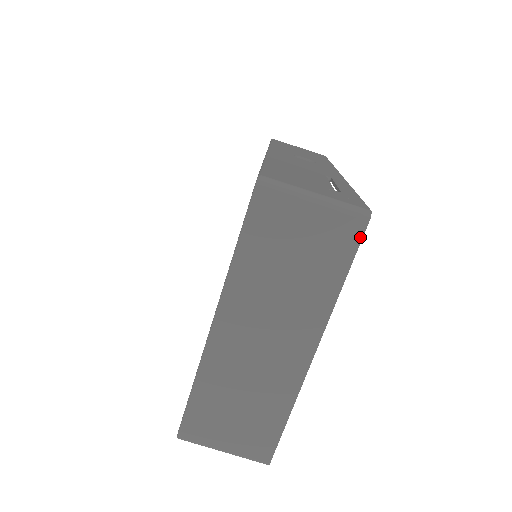
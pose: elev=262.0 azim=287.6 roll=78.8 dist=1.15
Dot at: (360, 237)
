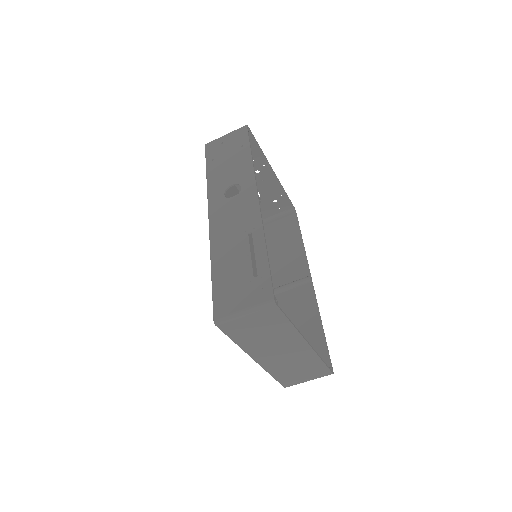
Dot at: (280, 311)
